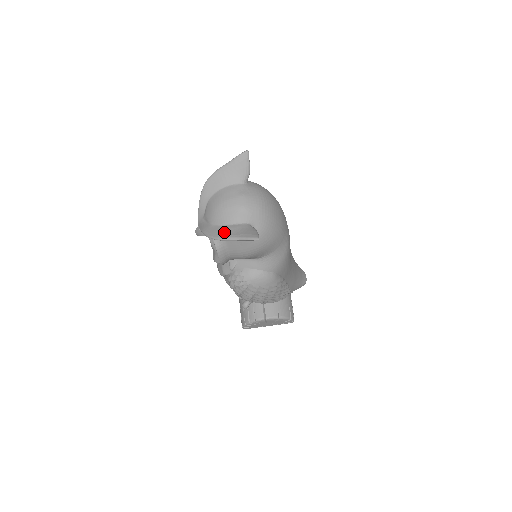
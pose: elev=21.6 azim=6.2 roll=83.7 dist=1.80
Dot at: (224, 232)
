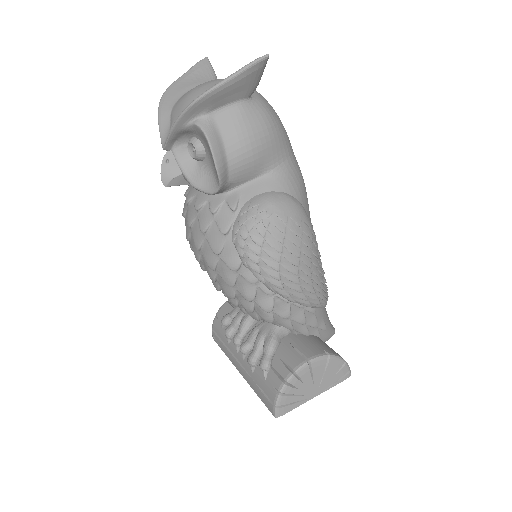
Dot at: occluded
